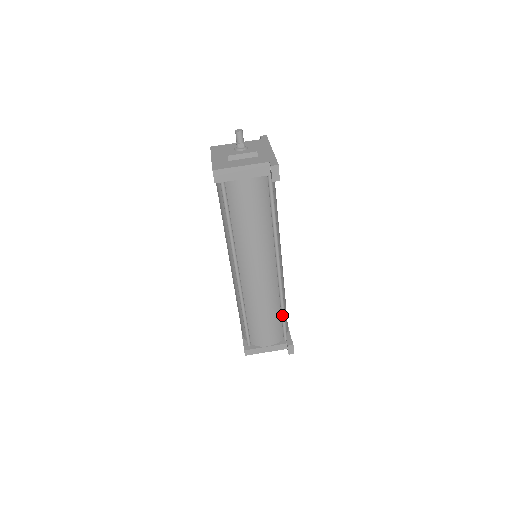
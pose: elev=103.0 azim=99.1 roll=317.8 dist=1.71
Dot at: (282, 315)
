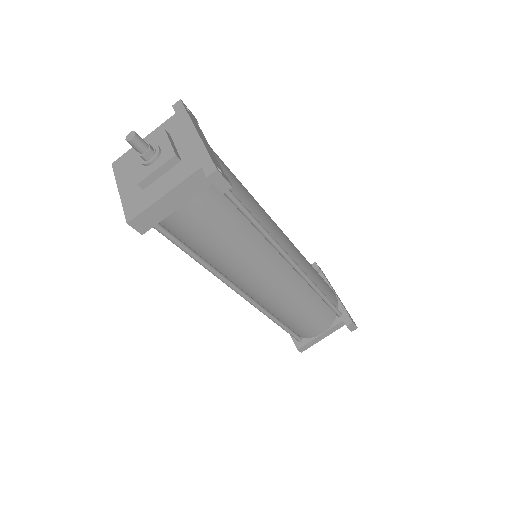
Dot at: (323, 300)
